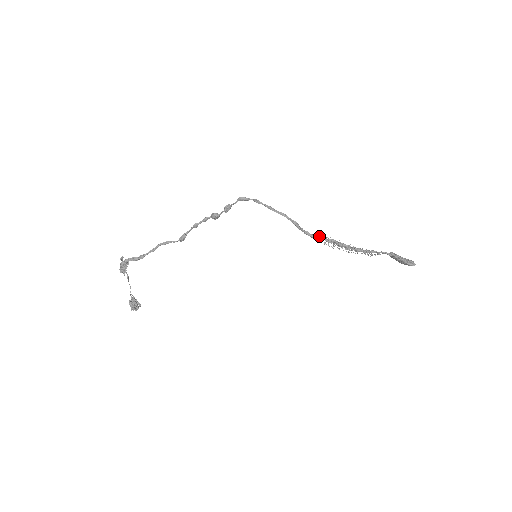
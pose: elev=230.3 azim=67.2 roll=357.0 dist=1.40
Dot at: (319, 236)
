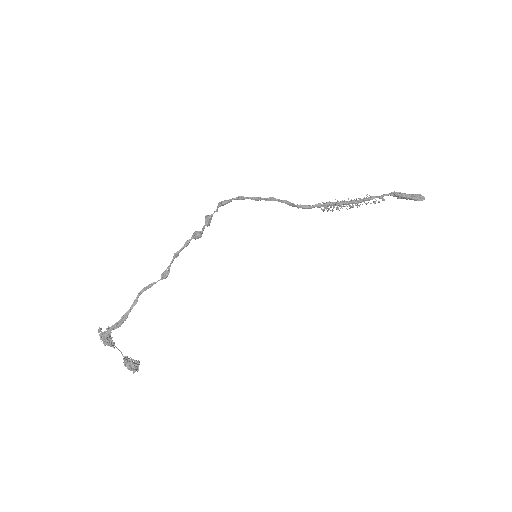
Dot at: (315, 205)
